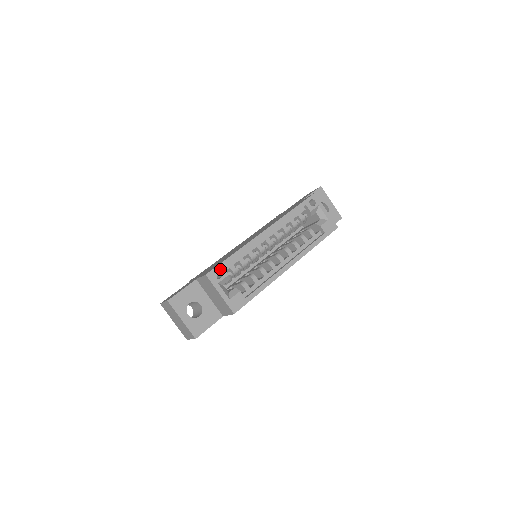
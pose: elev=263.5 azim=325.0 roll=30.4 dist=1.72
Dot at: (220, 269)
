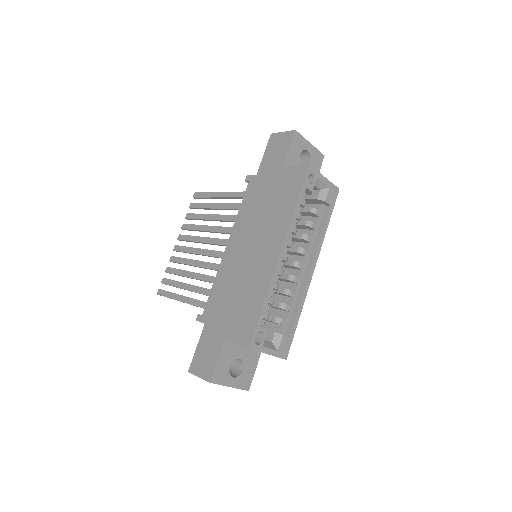
Dot at: (259, 331)
